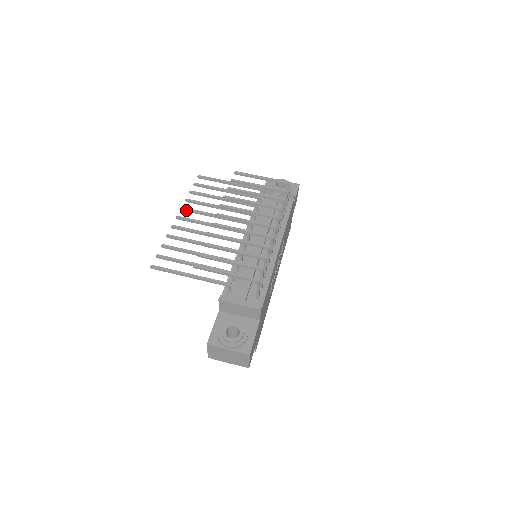
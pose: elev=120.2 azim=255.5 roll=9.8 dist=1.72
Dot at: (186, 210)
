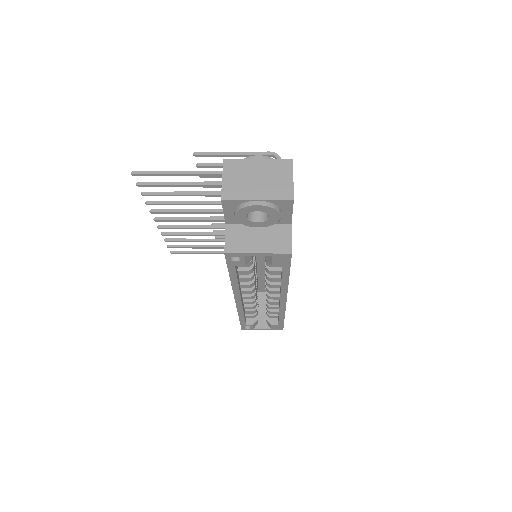
Dot at: (164, 226)
